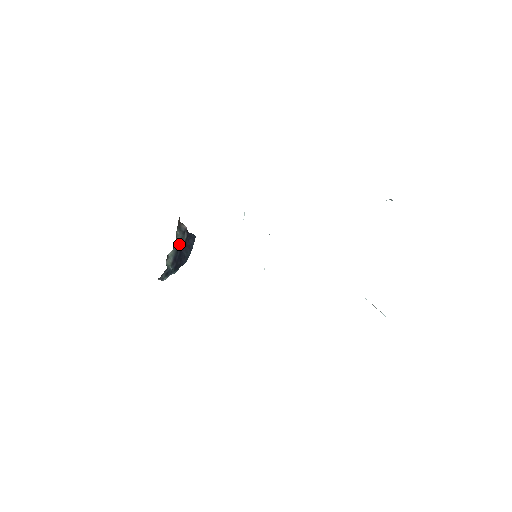
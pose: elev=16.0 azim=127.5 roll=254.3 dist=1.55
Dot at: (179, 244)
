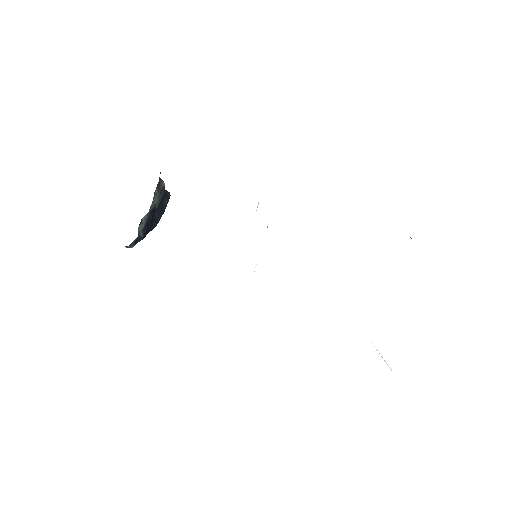
Dot at: (154, 205)
